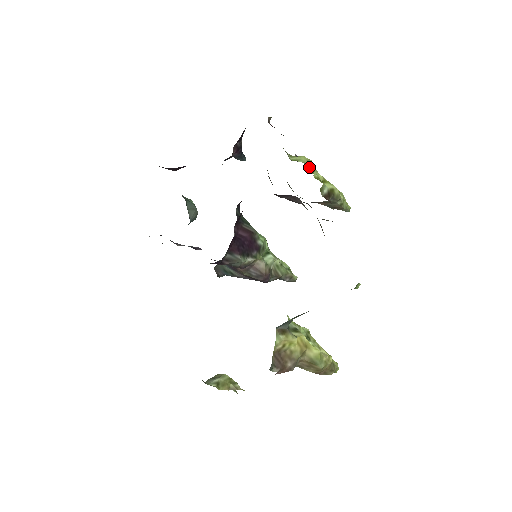
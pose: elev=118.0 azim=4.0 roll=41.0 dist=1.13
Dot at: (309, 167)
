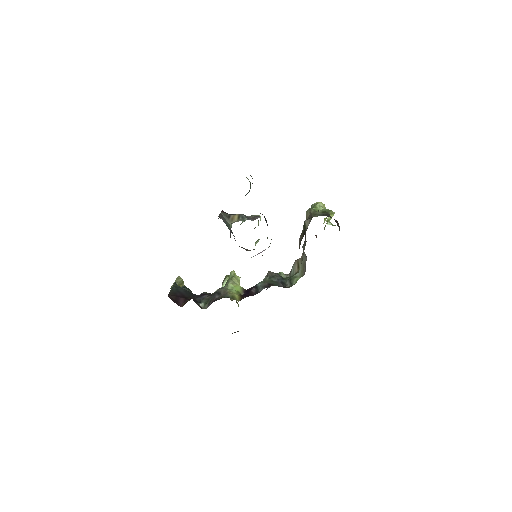
Dot at: occluded
